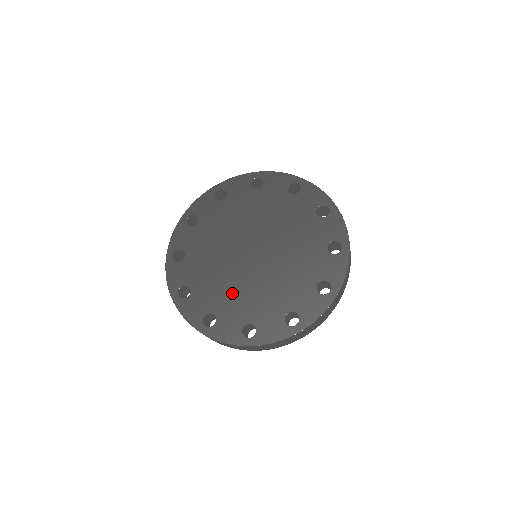
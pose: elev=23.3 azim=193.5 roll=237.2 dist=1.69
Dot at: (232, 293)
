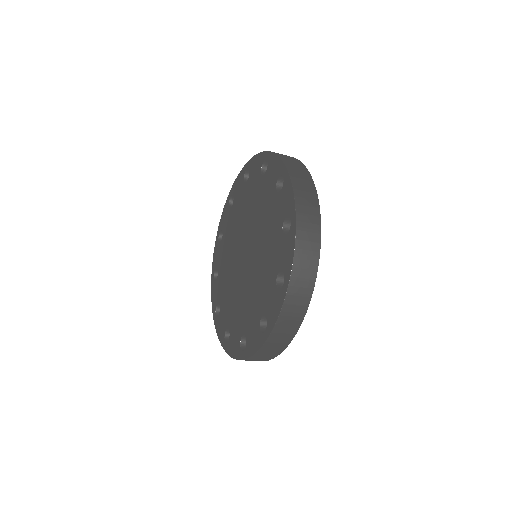
Dot at: (236, 304)
